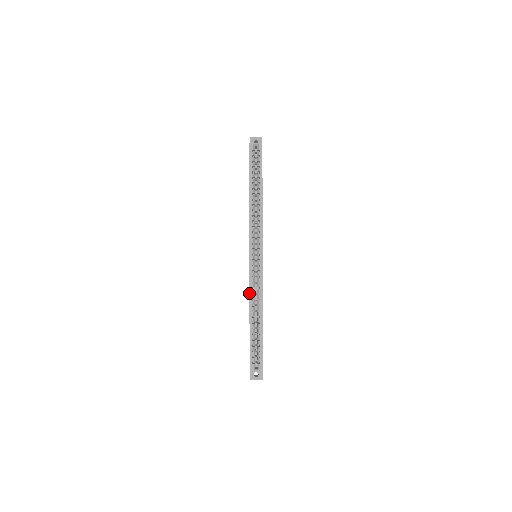
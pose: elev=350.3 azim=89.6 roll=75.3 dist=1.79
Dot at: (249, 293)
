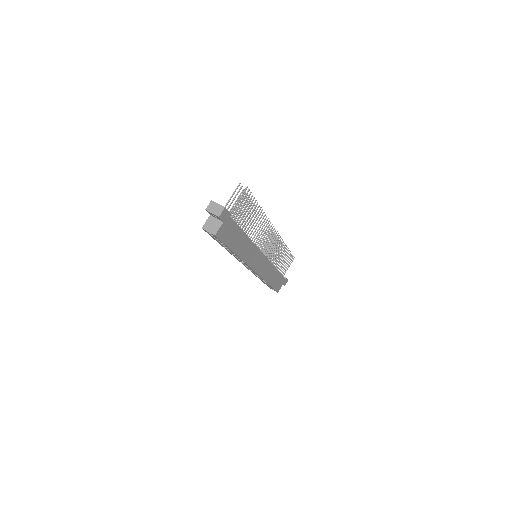
Dot at: (253, 273)
